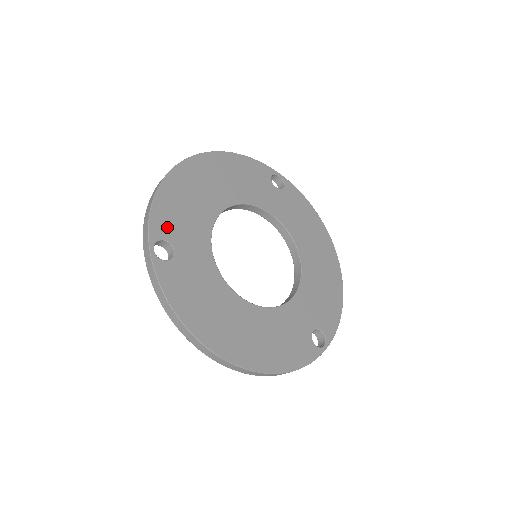
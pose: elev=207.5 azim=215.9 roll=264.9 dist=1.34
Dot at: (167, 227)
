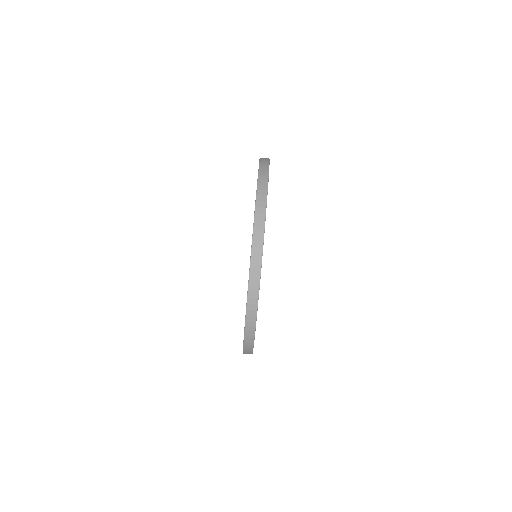
Dot at: occluded
